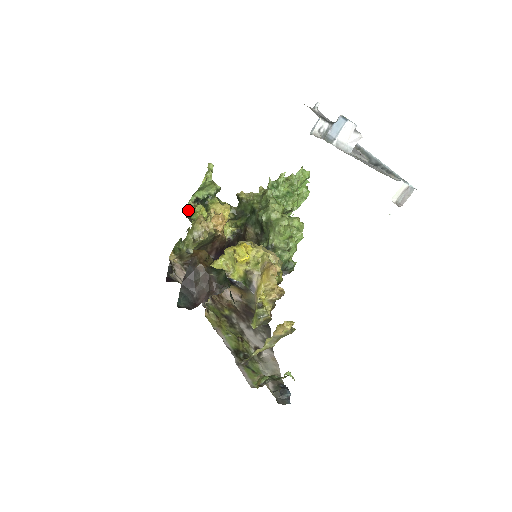
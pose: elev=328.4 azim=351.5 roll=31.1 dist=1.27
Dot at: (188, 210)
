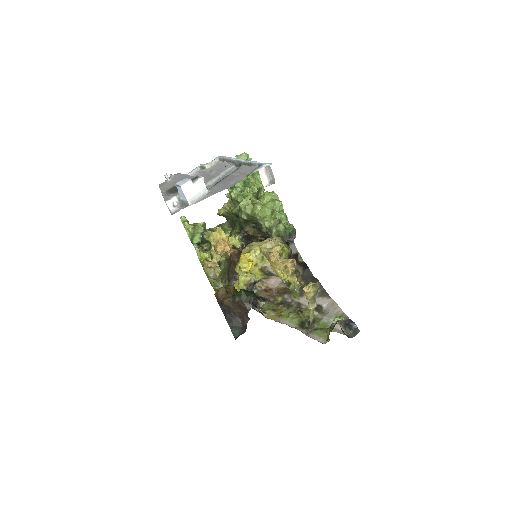
Dot at: occluded
